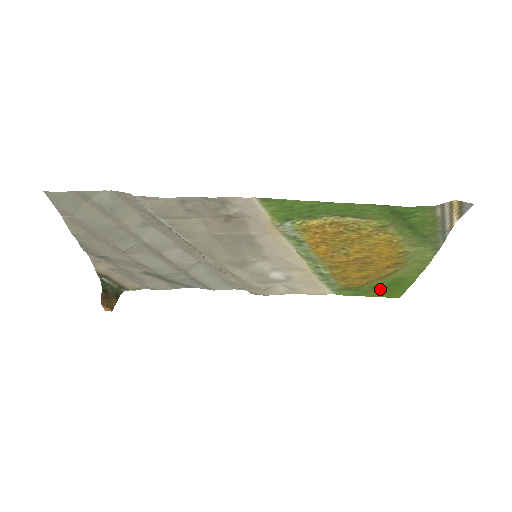
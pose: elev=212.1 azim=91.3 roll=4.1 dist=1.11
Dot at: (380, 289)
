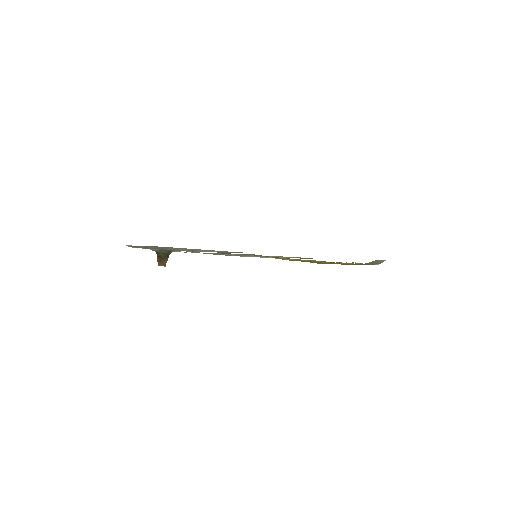
Dot at: occluded
